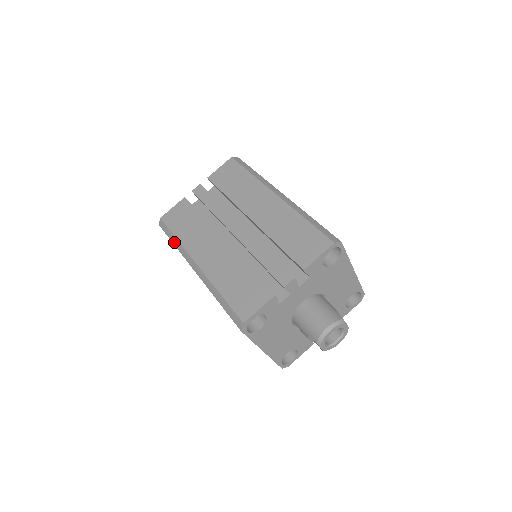
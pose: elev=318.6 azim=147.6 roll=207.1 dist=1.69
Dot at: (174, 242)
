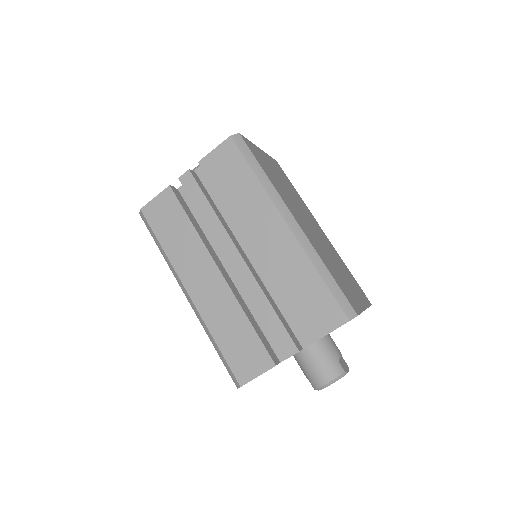
Dot at: (160, 249)
